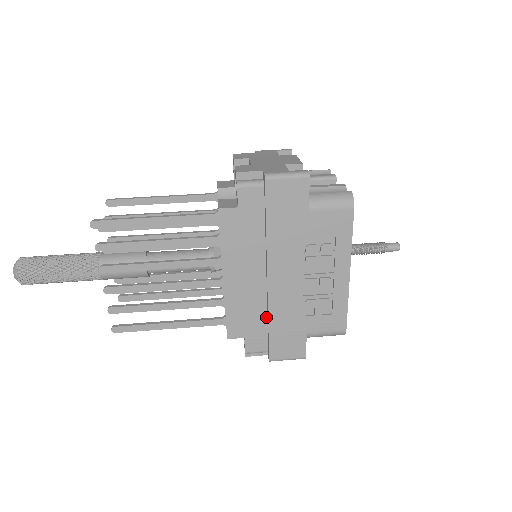
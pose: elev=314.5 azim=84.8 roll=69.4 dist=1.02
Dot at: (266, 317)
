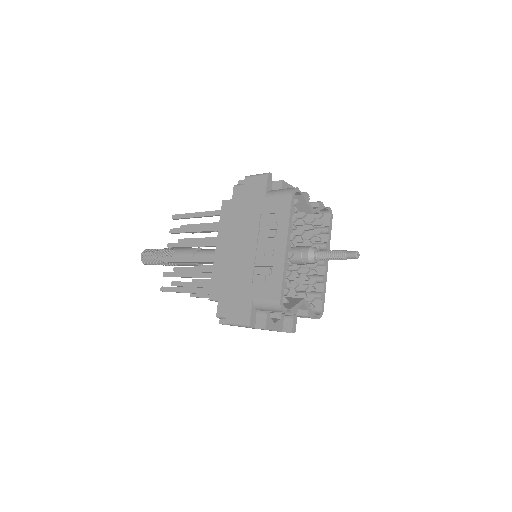
Dot at: occluded
